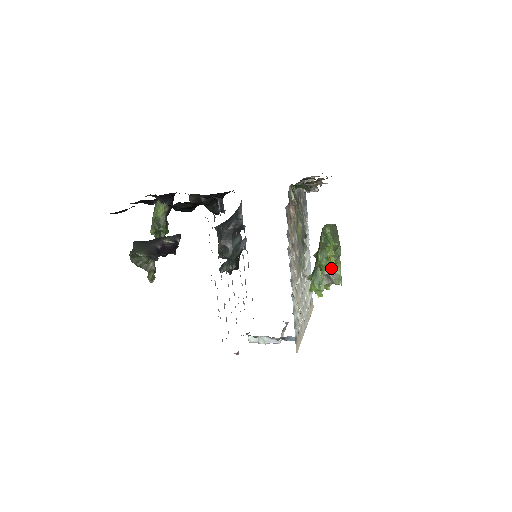
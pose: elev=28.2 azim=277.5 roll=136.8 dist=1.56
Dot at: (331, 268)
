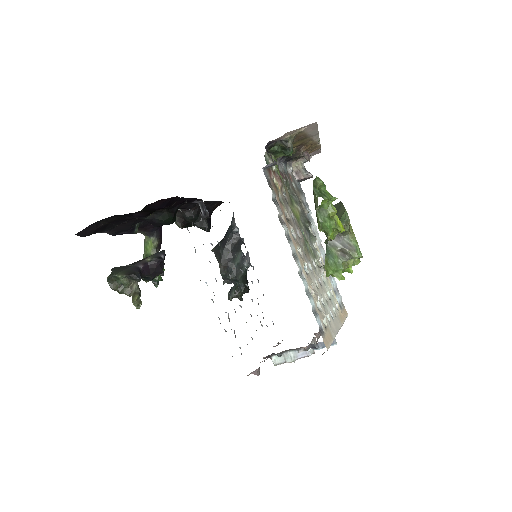
Dot at: (338, 229)
